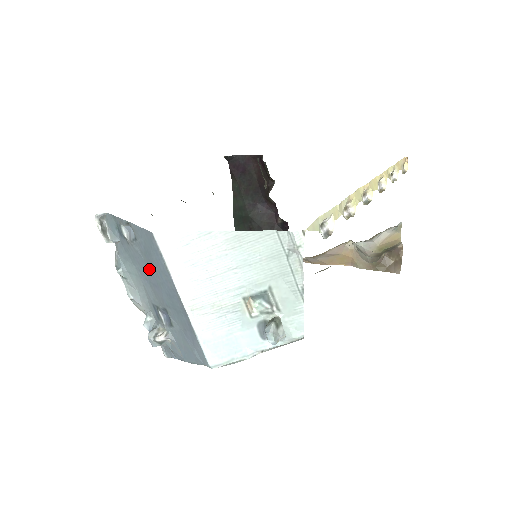
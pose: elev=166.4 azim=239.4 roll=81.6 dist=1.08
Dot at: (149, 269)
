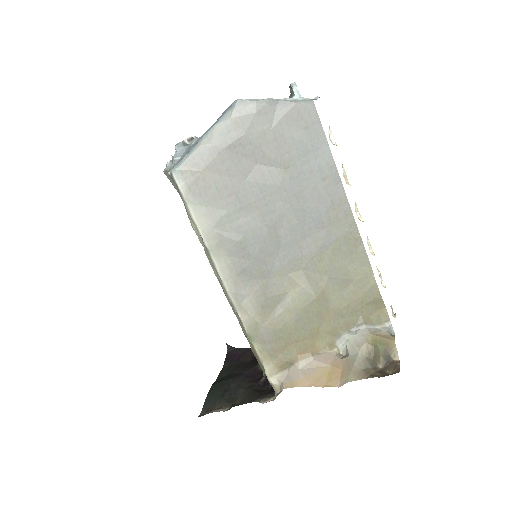
Dot at: occluded
